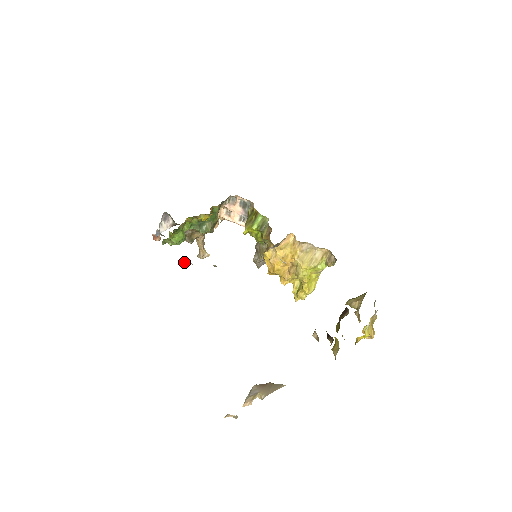
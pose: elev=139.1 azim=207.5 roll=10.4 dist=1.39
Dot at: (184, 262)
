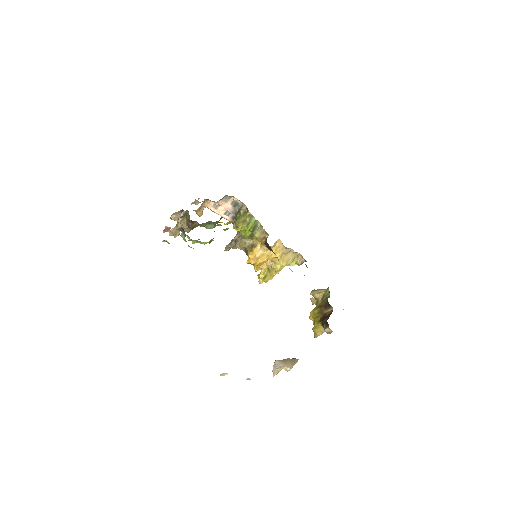
Dot at: occluded
